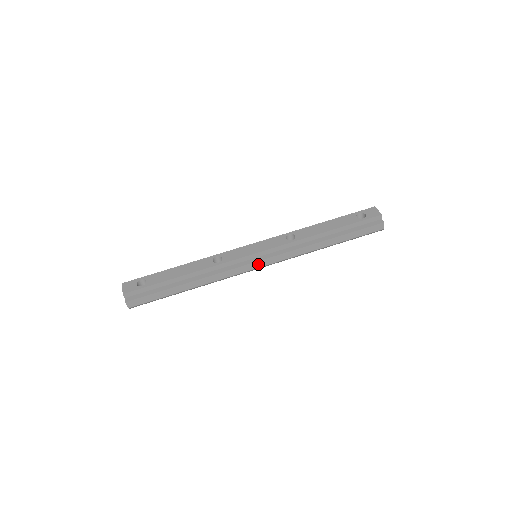
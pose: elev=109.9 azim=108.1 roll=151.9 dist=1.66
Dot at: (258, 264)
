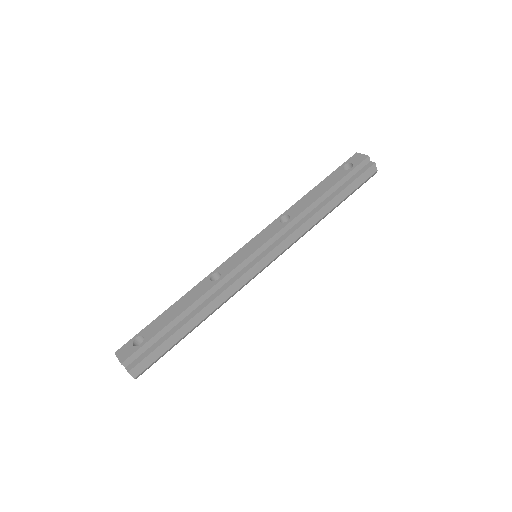
Dot at: (263, 262)
